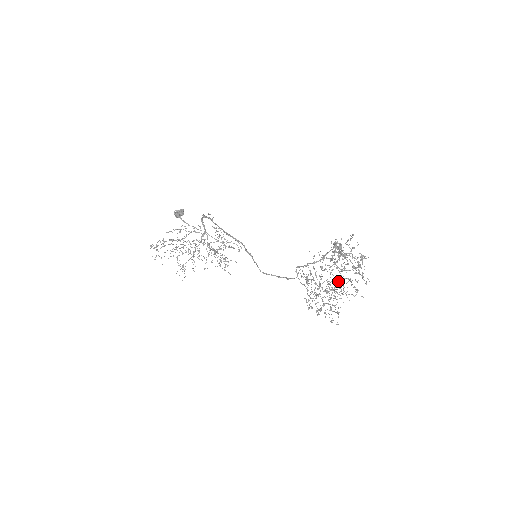
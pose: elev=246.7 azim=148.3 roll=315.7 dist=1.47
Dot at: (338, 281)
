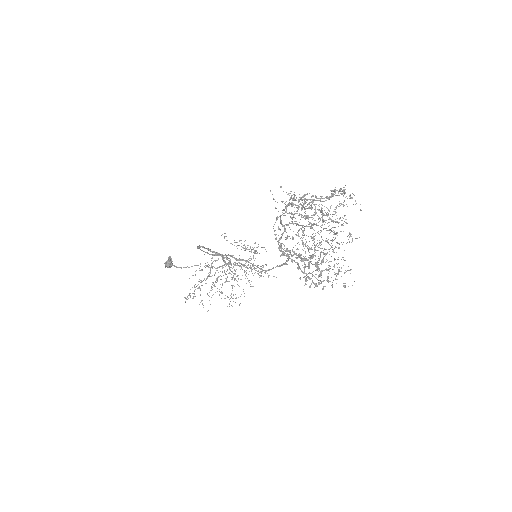
Dot at: occluded
